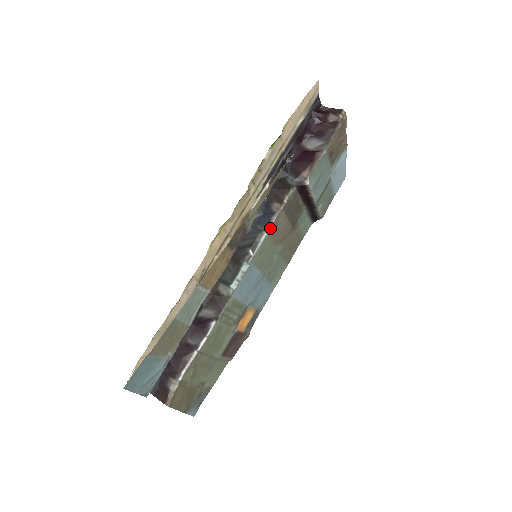
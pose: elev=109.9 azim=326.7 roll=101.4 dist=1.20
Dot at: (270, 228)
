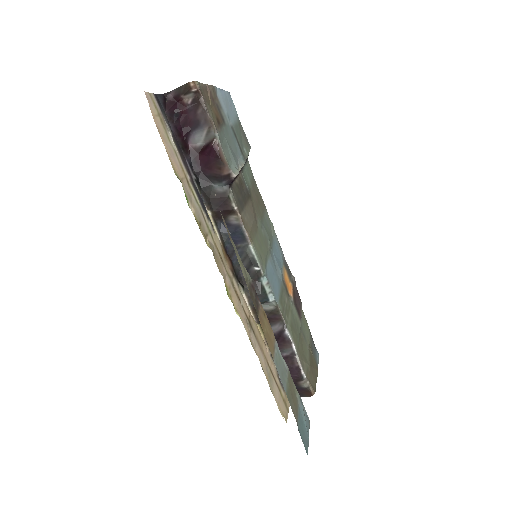
Dot at: (249, 238)
